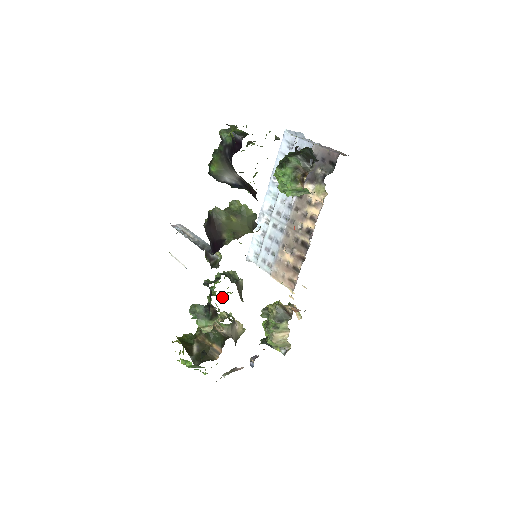
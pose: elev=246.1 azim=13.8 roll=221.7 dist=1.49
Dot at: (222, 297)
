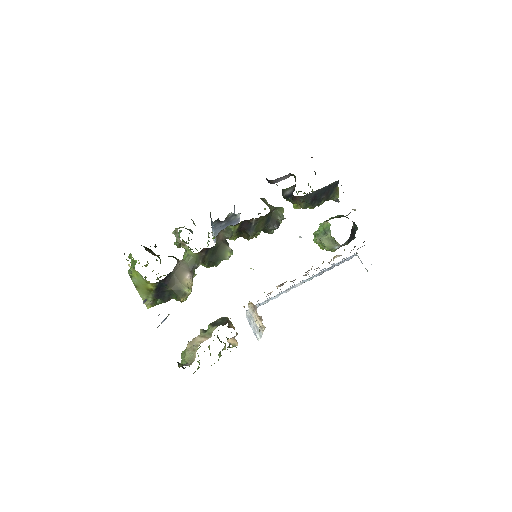
Dot at: occluded
